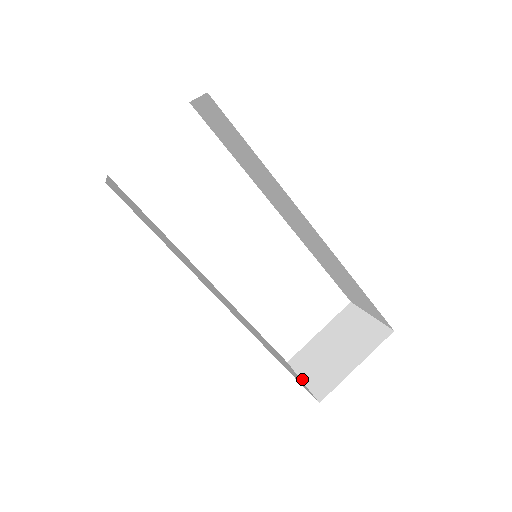
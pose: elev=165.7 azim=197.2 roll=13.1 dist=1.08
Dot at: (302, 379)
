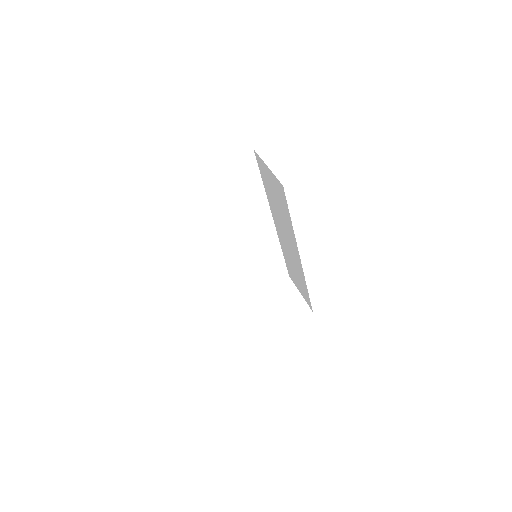
Dot at: (248, 320)
